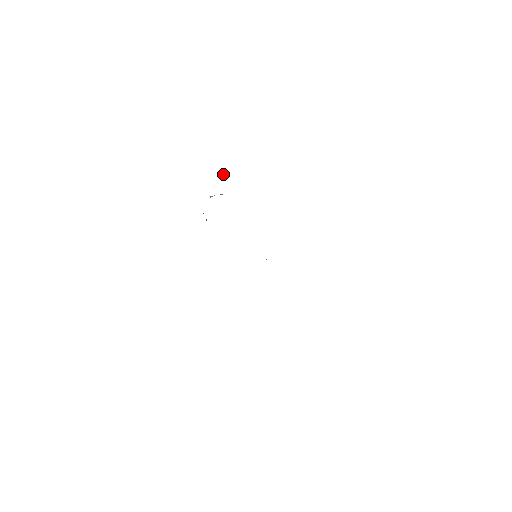
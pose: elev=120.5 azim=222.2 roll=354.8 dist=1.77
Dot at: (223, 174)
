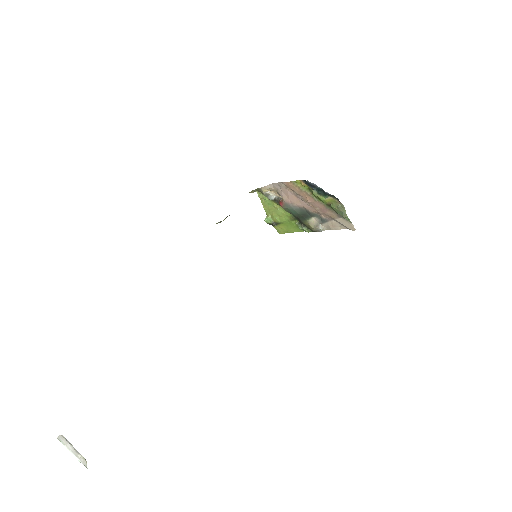
Dot at: (271, 221)
